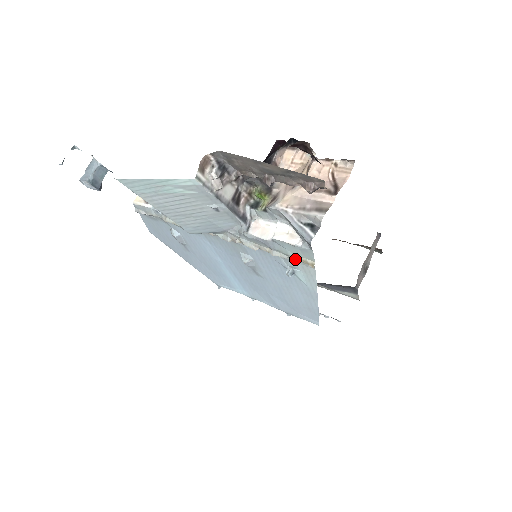
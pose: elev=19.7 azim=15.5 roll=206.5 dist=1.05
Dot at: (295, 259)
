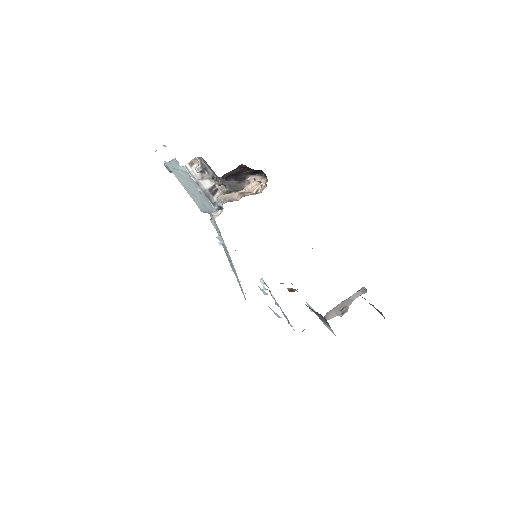
Dot at: (219, 231)
